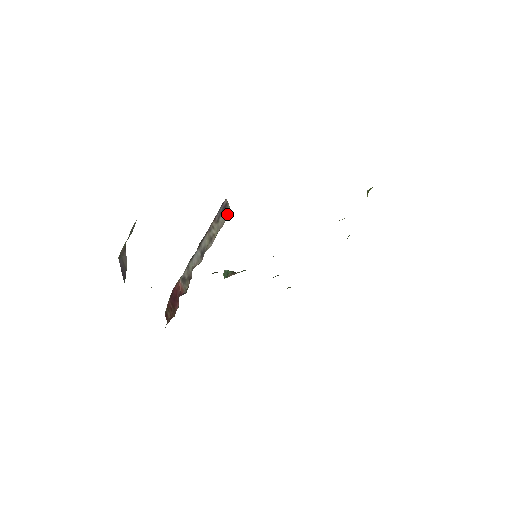
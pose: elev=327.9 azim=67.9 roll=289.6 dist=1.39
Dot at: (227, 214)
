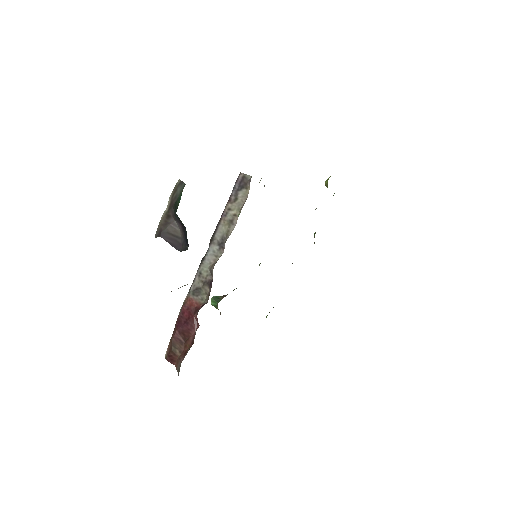
Dot at: (249, 184)
